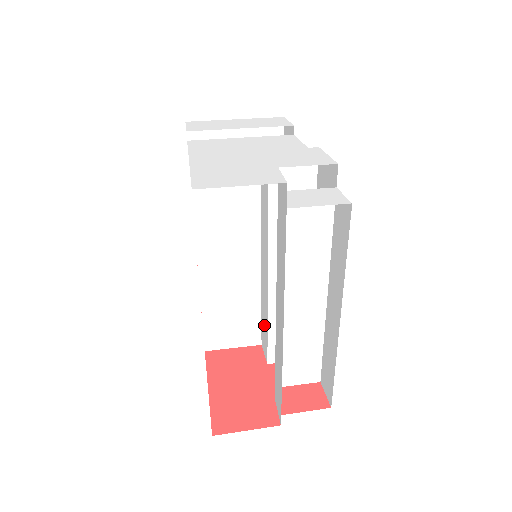
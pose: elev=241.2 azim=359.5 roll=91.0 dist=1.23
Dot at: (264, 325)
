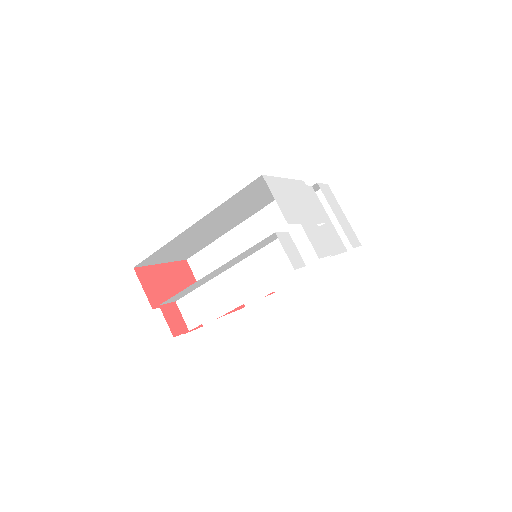
Dot at: occluded
